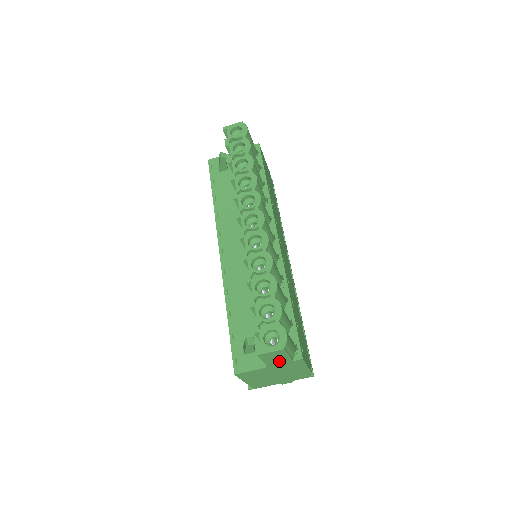
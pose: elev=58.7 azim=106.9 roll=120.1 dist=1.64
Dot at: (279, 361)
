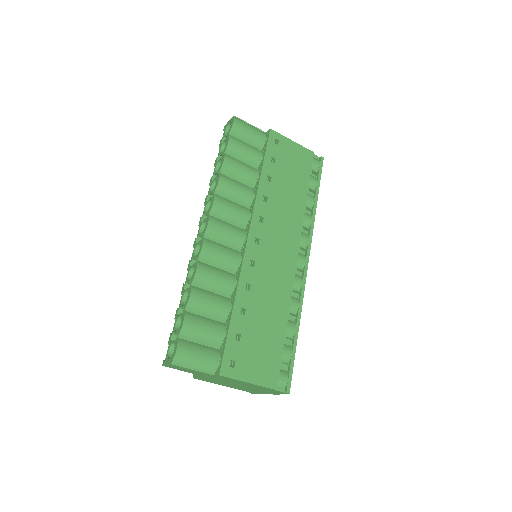
Dot at: (201, 373)
